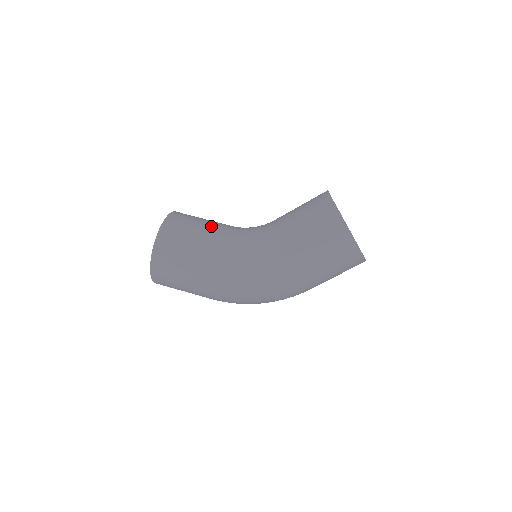
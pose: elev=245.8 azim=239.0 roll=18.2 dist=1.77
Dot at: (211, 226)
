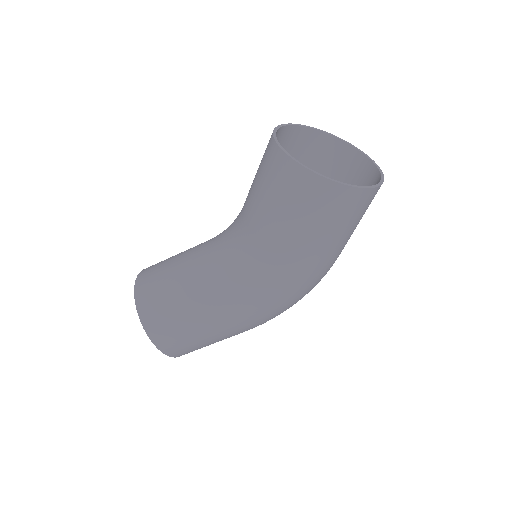
Dot at: (185, 275)
